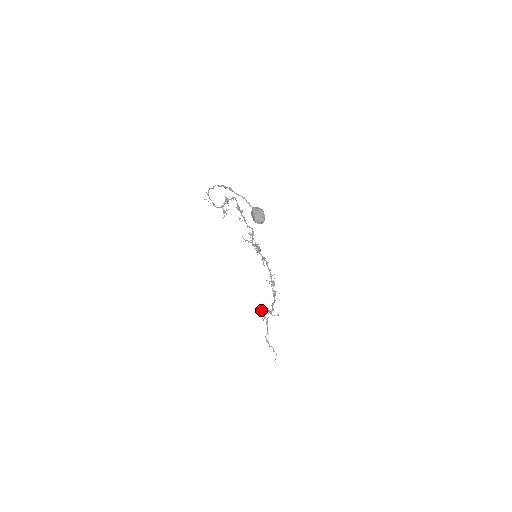
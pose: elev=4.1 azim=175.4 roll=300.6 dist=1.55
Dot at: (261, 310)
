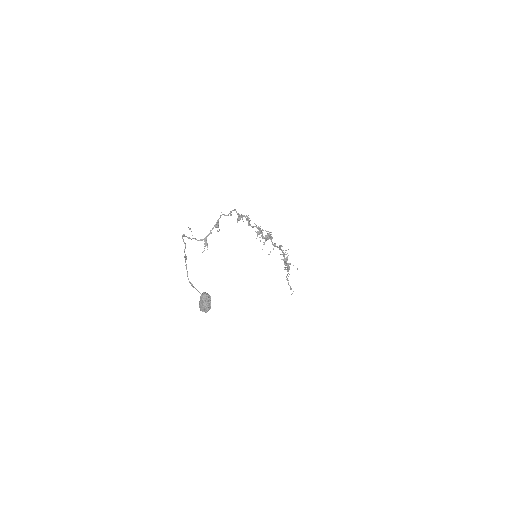
Dot at: occluded
